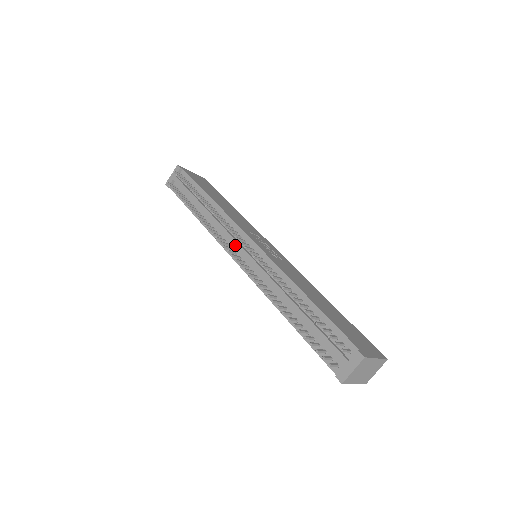
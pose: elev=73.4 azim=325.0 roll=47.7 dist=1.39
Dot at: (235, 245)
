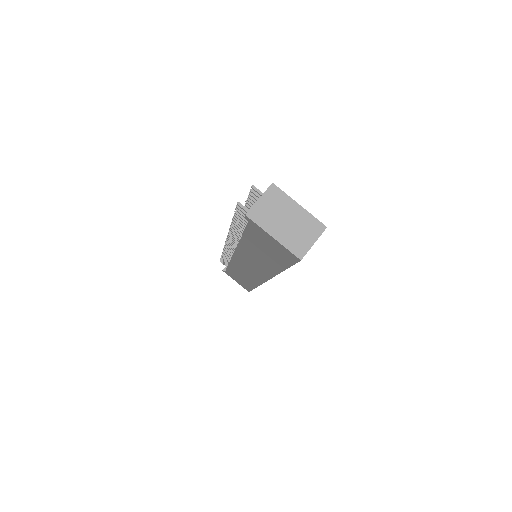
Dot at: occluded
